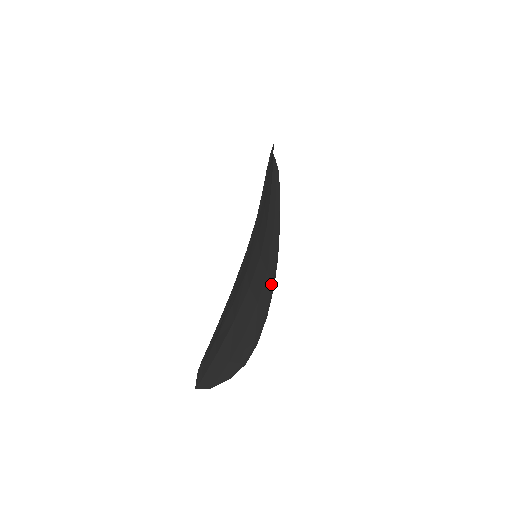
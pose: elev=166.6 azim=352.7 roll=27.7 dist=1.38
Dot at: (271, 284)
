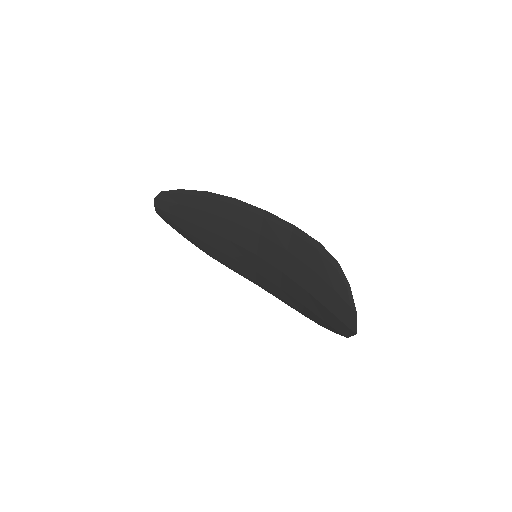
Dot at: (259, 281)
